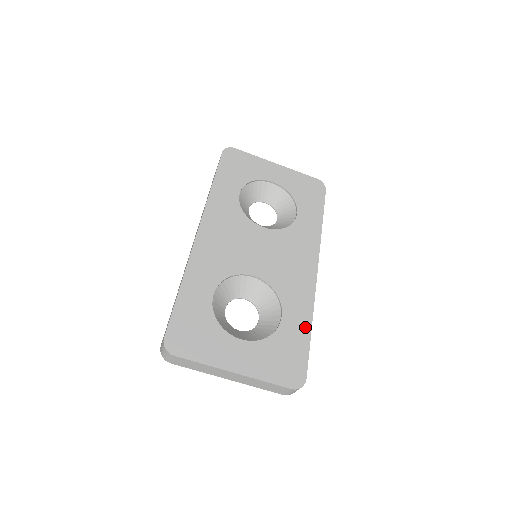
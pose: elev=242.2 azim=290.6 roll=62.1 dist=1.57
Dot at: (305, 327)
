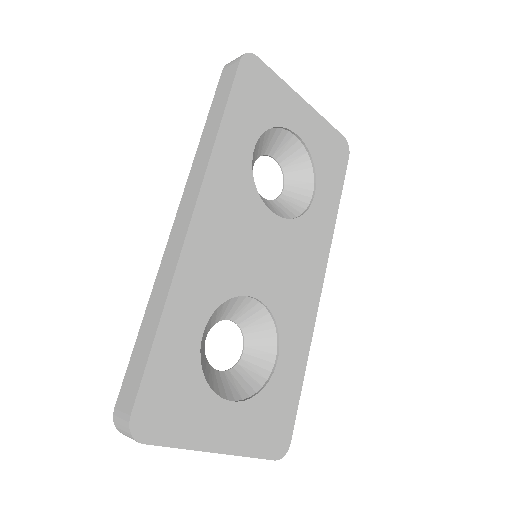
Dot at: (299, 371)
